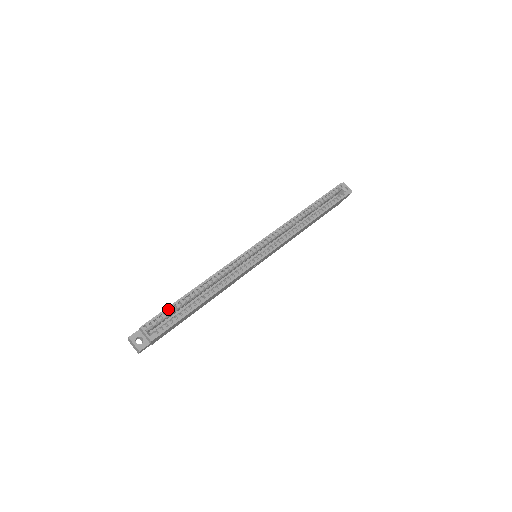
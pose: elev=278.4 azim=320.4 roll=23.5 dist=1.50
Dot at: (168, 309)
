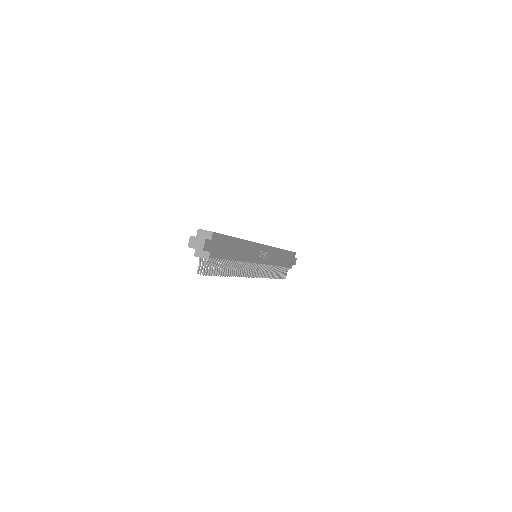
Dot at: occluded
